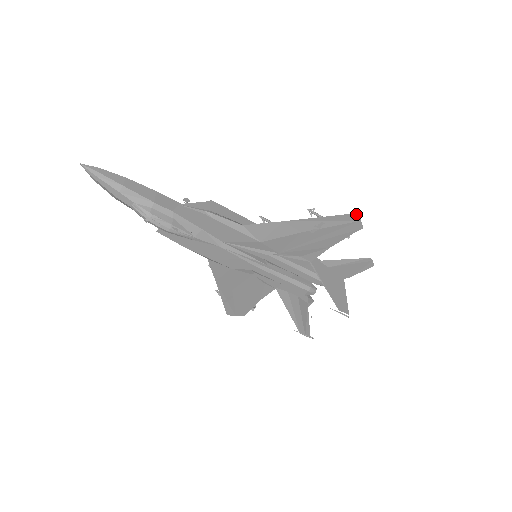
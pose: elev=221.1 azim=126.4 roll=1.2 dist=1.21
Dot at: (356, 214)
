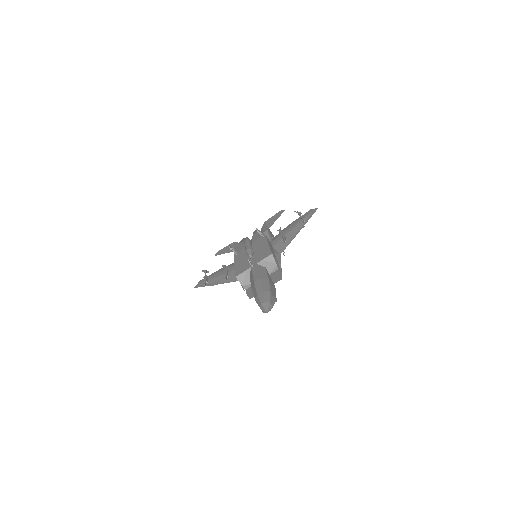
Dot at: occluded
